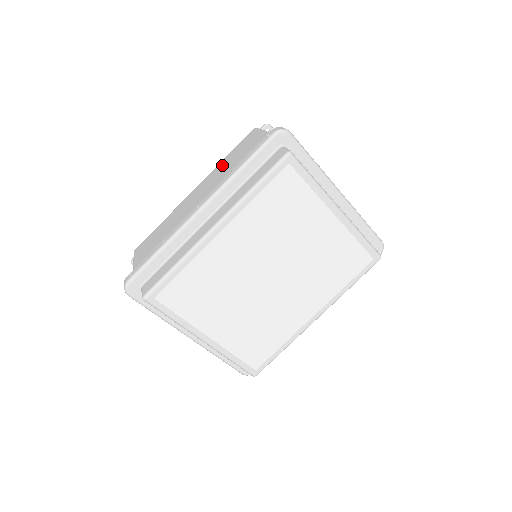
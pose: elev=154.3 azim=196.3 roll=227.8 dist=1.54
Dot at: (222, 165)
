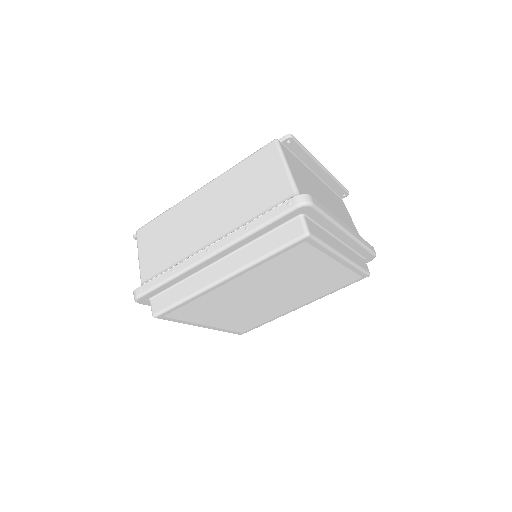
Dot at: (234, 178)
